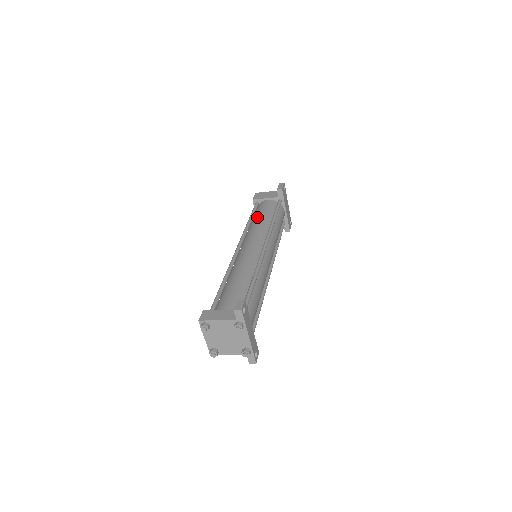
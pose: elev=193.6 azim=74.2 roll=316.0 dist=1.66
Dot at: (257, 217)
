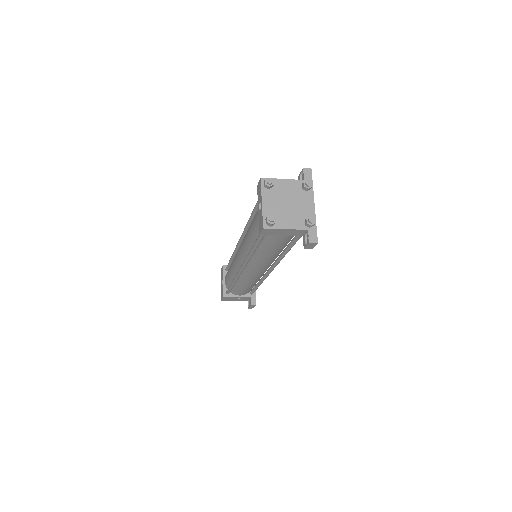
Dot at: occluded
